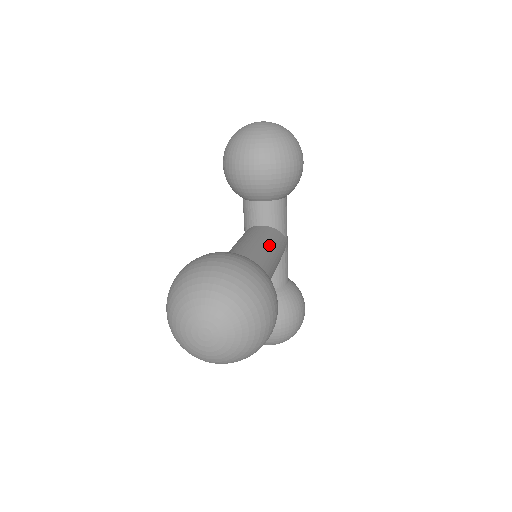
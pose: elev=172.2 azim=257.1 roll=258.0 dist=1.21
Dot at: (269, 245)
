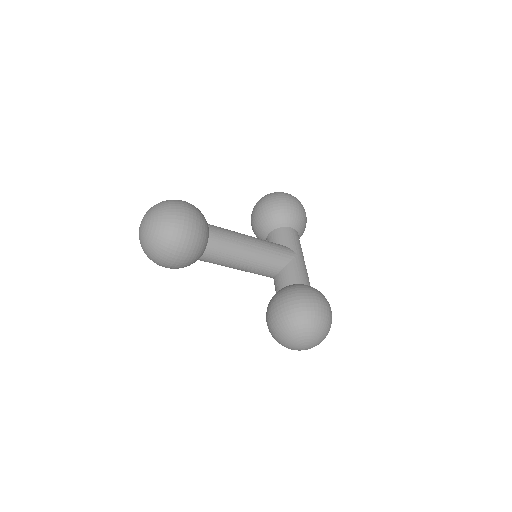
Dot at: occluded
